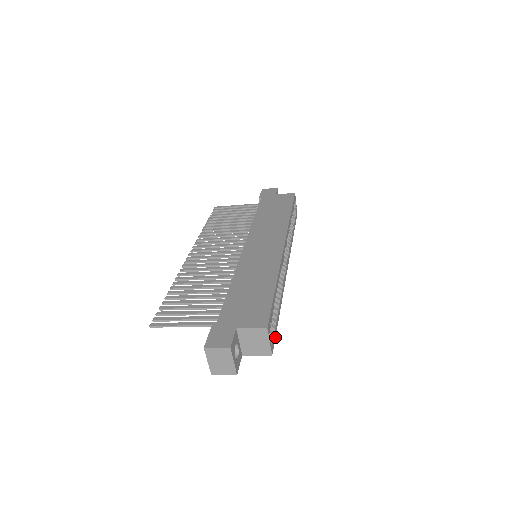
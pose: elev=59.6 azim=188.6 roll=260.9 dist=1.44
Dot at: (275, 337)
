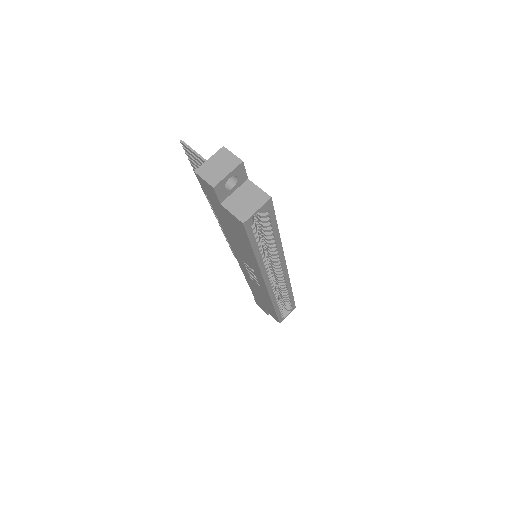
Dot at: (248, 237)
